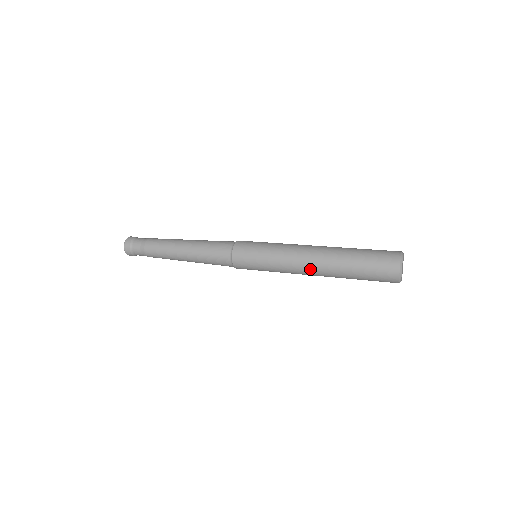
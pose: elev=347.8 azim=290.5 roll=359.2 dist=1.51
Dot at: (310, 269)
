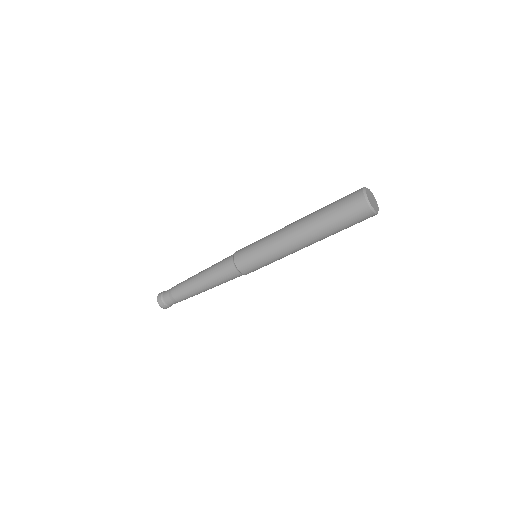
Dot at: (293, 230)
